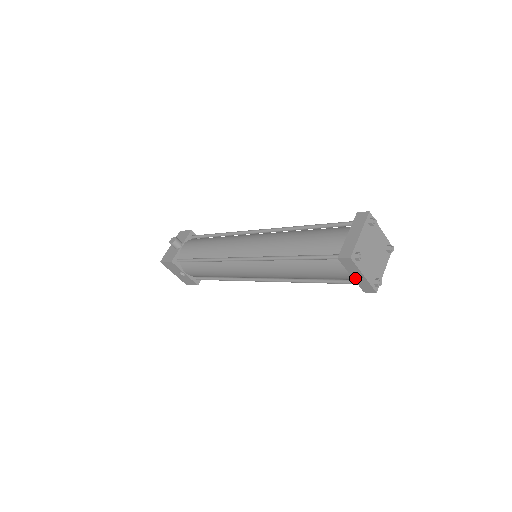
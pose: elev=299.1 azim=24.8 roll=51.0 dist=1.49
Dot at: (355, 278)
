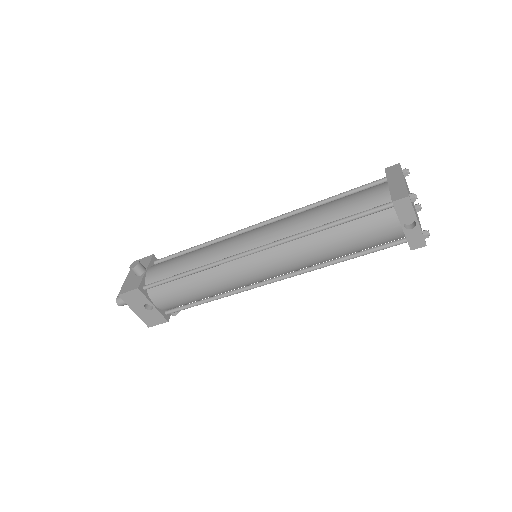
Dot at: (406, 229)
